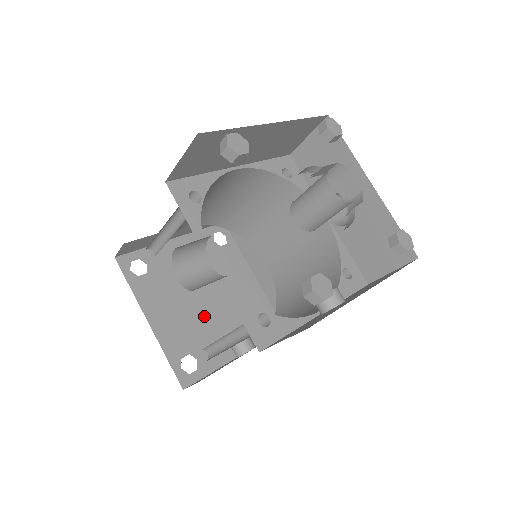
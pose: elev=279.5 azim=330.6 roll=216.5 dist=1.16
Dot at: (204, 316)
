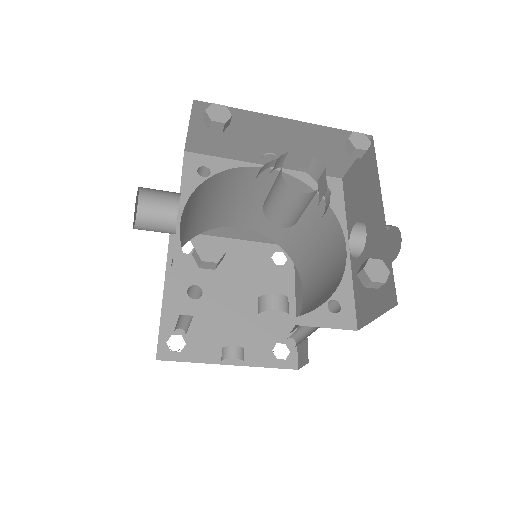
Dot at: occluded
